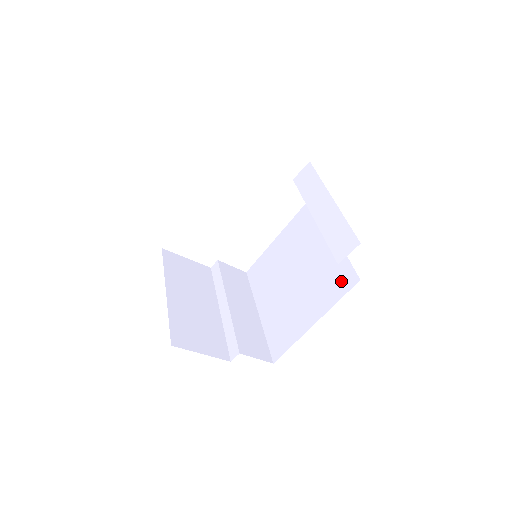
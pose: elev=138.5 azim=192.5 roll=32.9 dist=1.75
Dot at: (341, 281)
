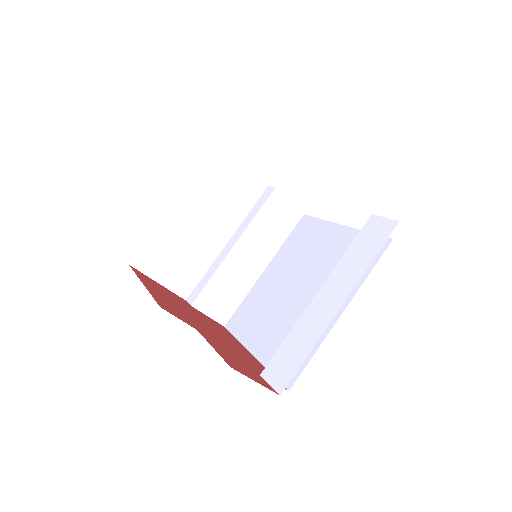
Dot at: occluded
